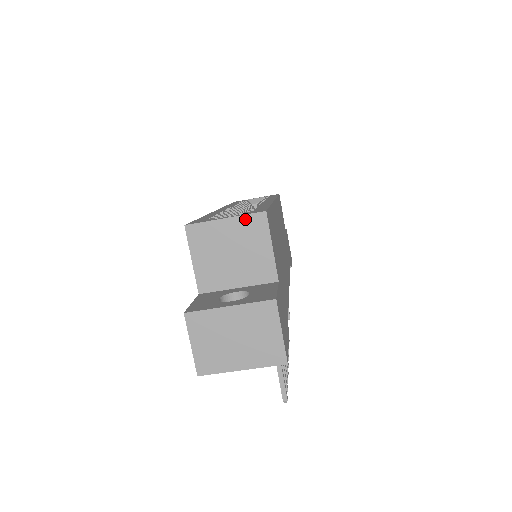
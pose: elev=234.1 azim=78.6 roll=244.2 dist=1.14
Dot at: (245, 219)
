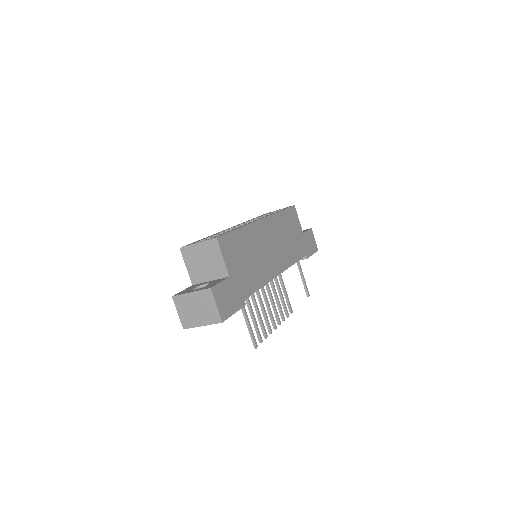
Dot at: (207, 243)
